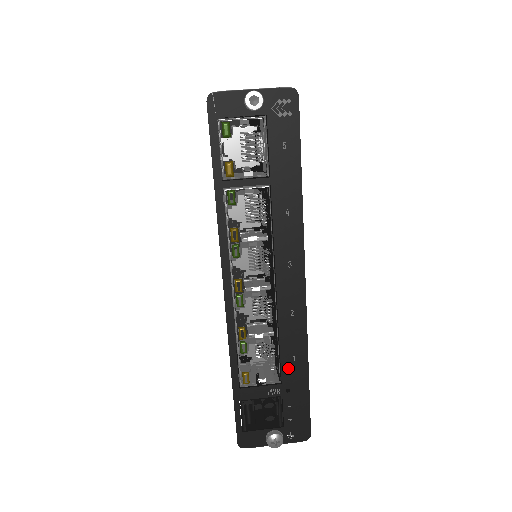
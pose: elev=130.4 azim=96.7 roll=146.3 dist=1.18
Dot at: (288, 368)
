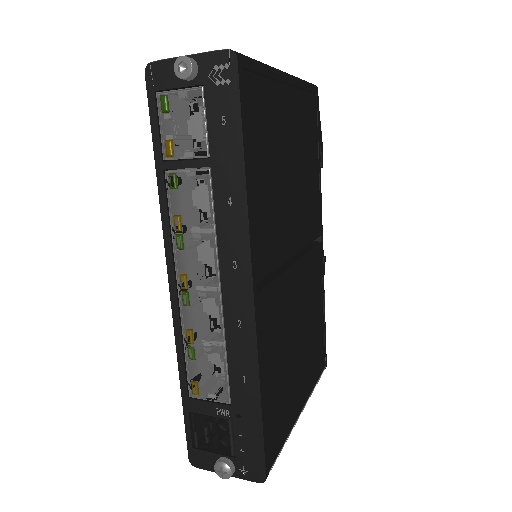
Dot at: (238, 389)
